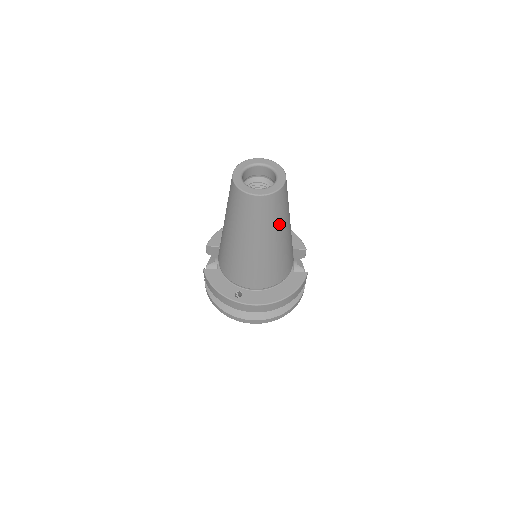
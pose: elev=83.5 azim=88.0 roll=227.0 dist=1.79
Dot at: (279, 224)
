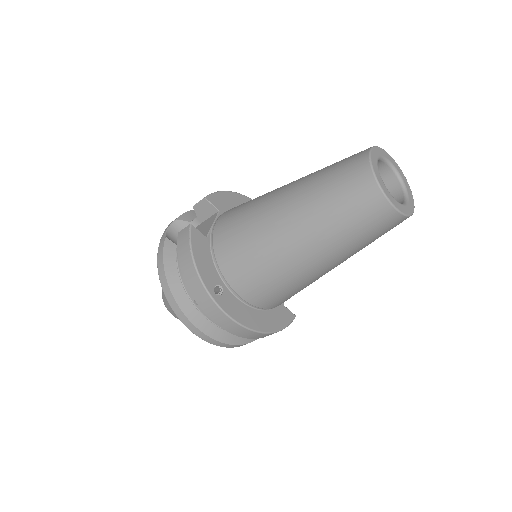
Dot at: (356, 250)
